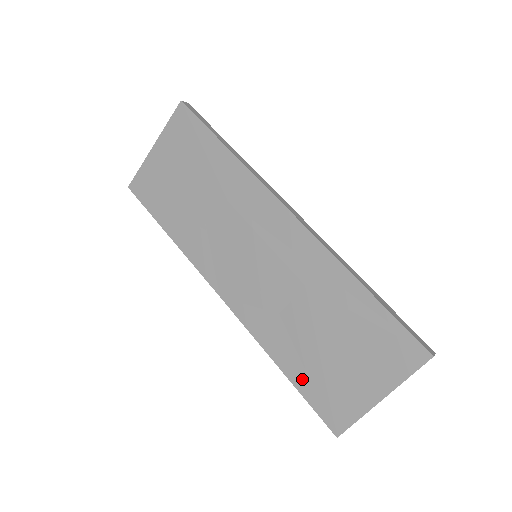
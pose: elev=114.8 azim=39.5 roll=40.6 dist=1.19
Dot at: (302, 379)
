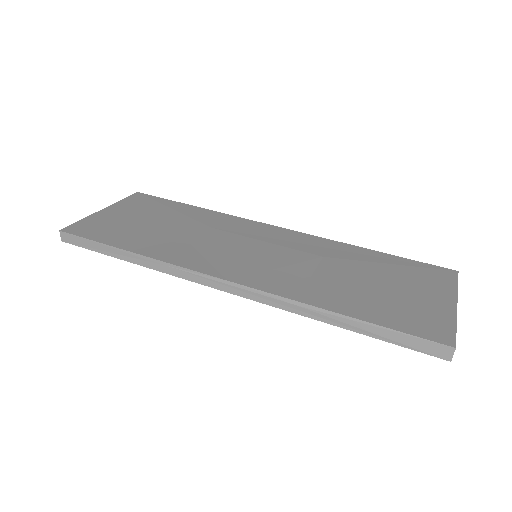
Dot at: (374, 314)
